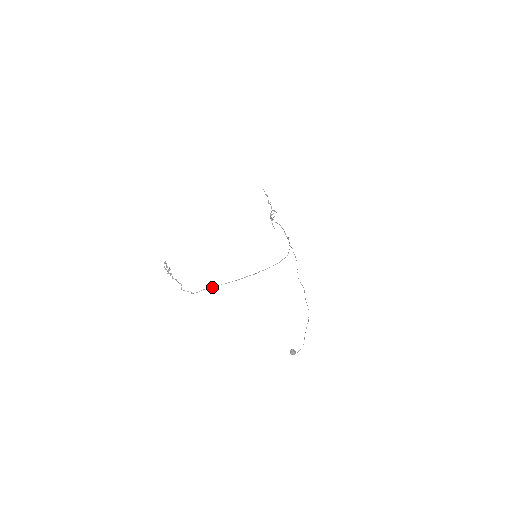
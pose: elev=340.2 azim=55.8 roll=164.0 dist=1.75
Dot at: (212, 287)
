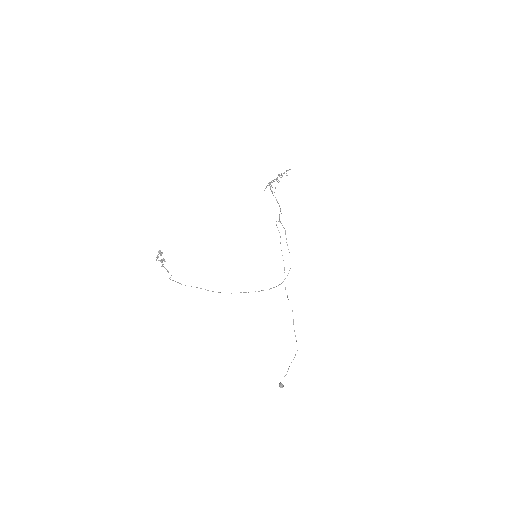
Dot at: occluded
